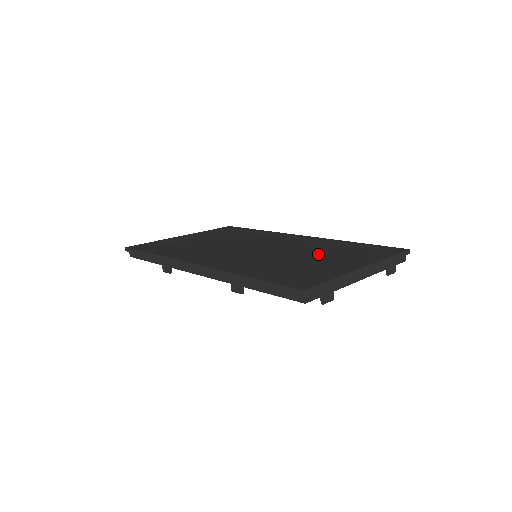
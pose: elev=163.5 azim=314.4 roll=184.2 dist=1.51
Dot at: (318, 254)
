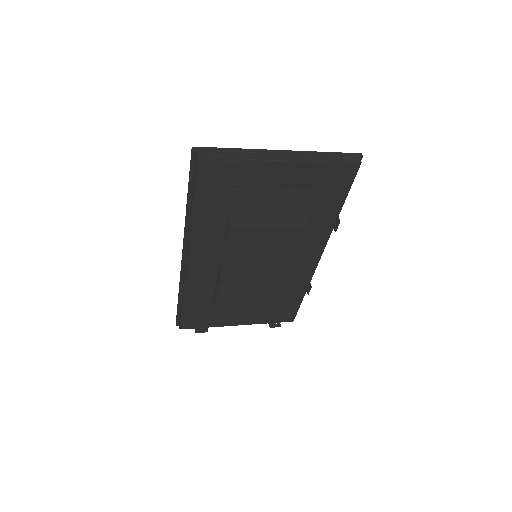
Dot at: occluded
